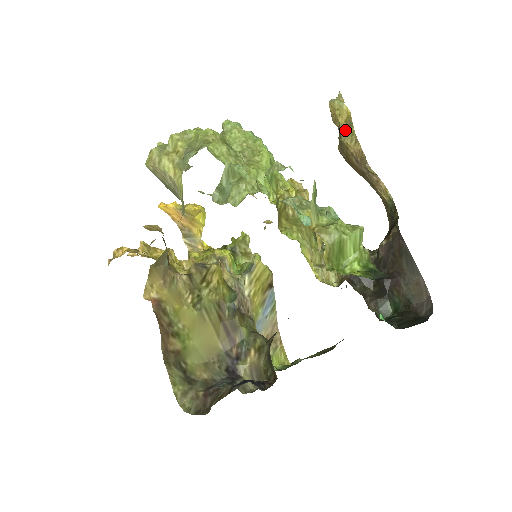
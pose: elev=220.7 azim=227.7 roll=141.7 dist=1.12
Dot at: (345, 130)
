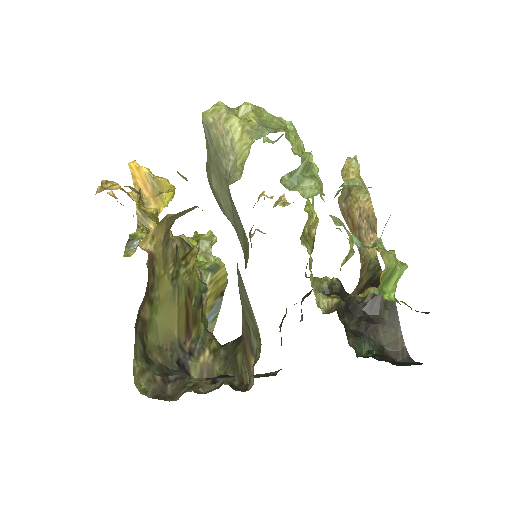
Dot at: (358, 186)
